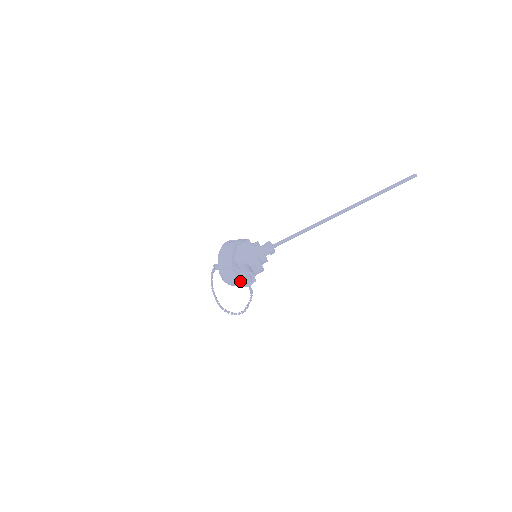
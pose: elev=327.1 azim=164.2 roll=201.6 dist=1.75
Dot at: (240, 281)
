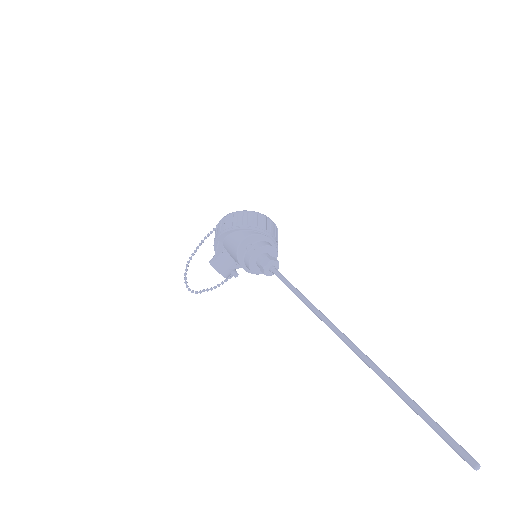
Dot at: occluded
